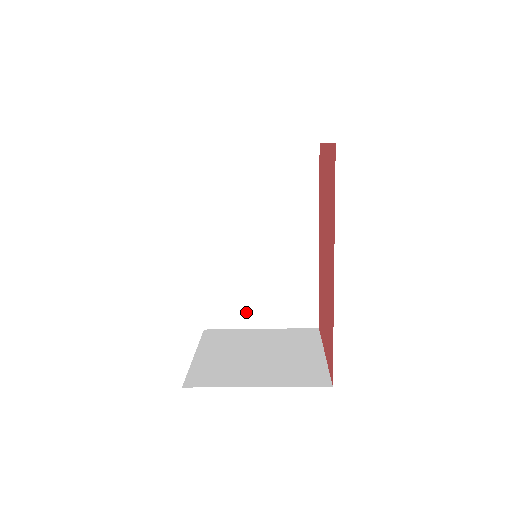
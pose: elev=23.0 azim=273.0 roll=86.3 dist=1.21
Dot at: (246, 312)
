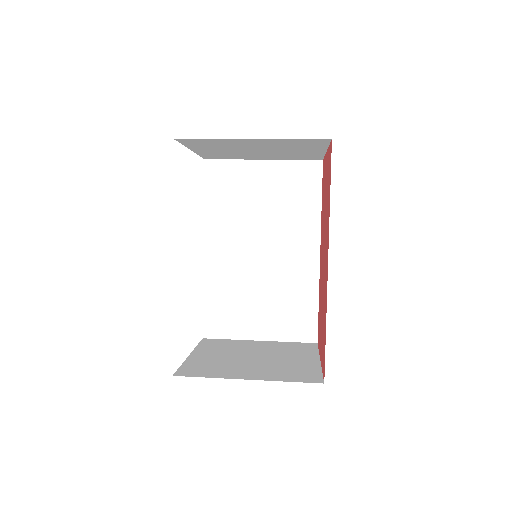
Dot at: (245, 322)
